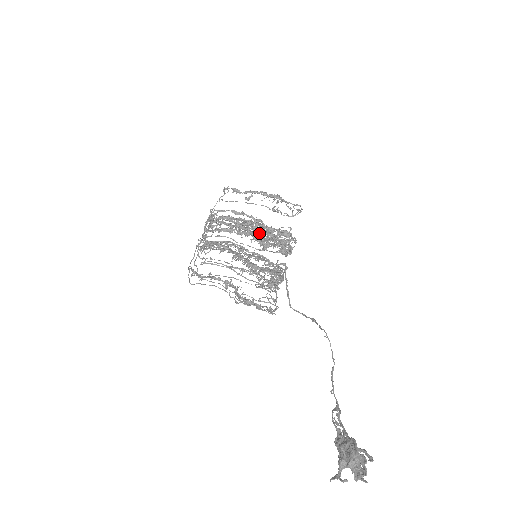
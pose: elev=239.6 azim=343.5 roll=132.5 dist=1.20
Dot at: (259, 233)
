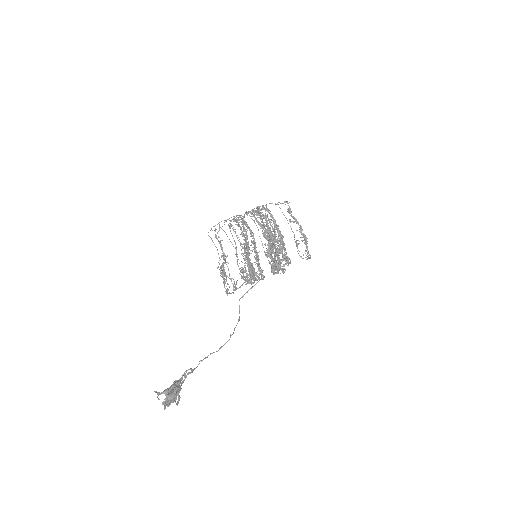
Dot at: (273, 246)
